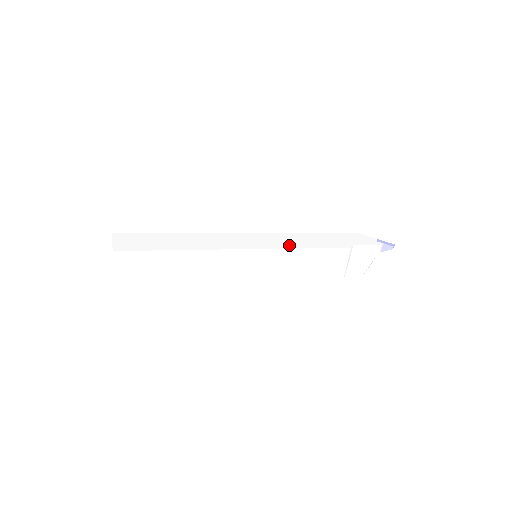
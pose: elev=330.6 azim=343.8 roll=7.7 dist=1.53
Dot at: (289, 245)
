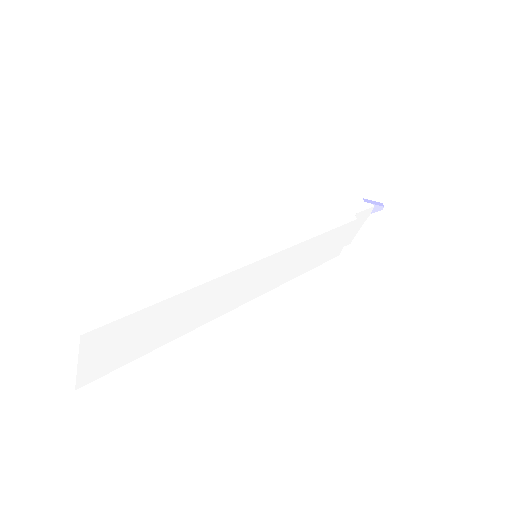
Dot at: (302, 233)
